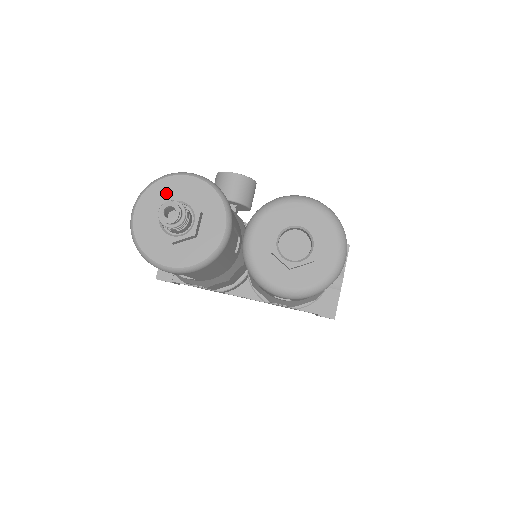
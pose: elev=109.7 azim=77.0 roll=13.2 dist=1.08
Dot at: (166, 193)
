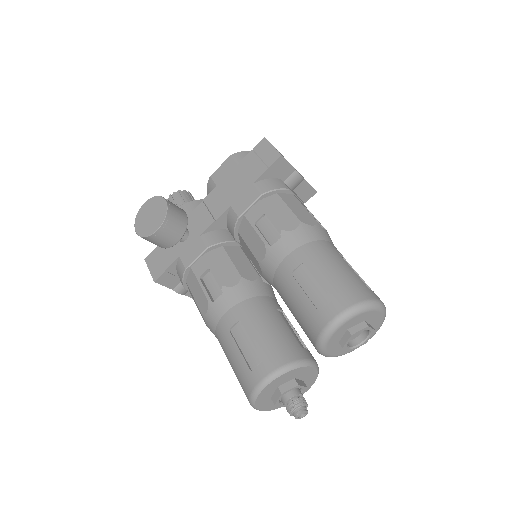
Dot at: (266, 397)
